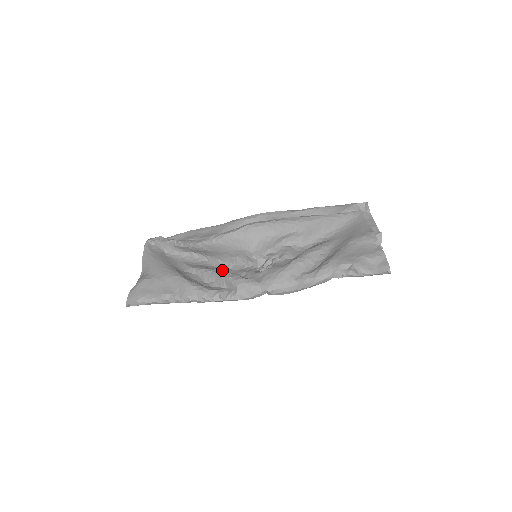
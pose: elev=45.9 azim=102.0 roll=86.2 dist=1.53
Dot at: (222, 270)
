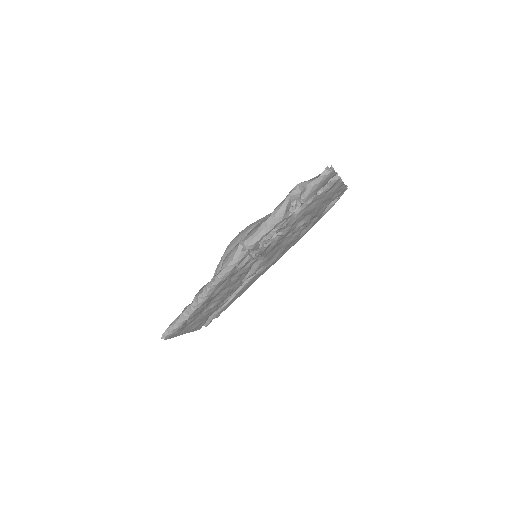
Dot at: occluded
